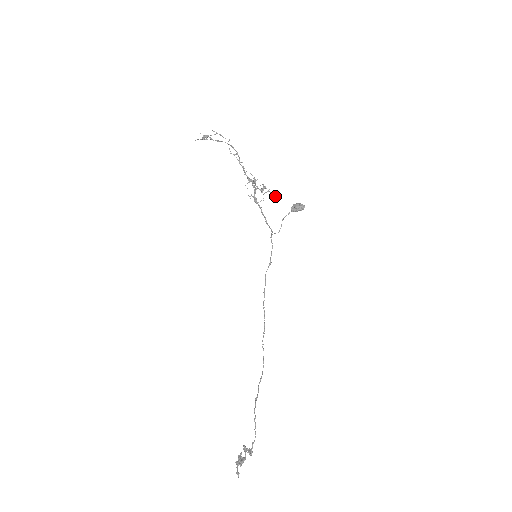
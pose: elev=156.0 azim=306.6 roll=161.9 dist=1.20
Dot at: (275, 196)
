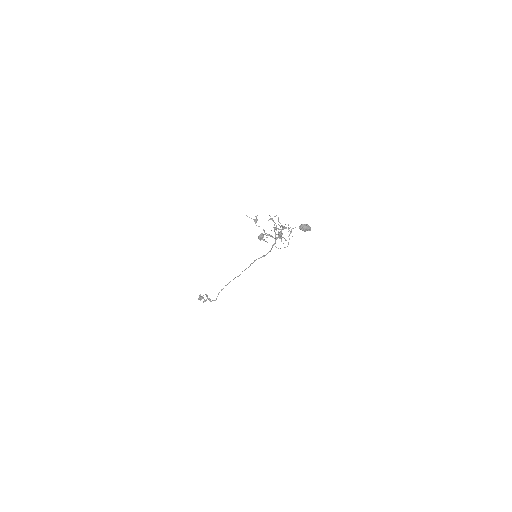
Dot at: occluded
